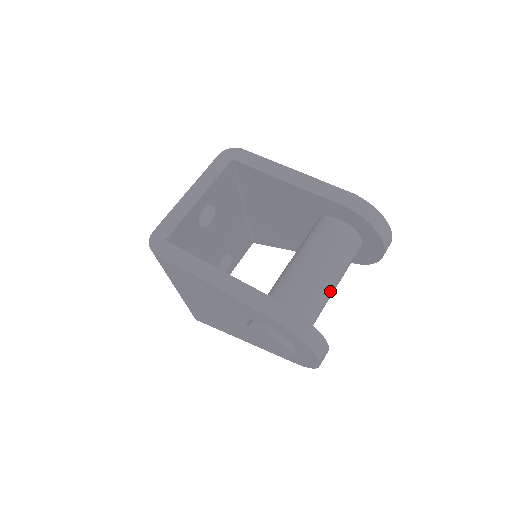
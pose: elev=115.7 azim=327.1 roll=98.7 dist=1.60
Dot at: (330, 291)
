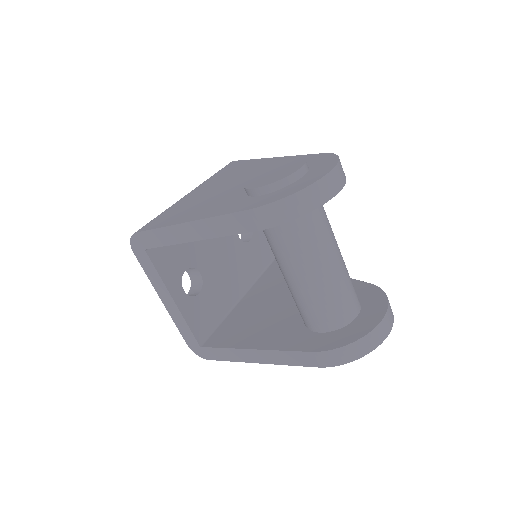
Dot at: (337, 271)
